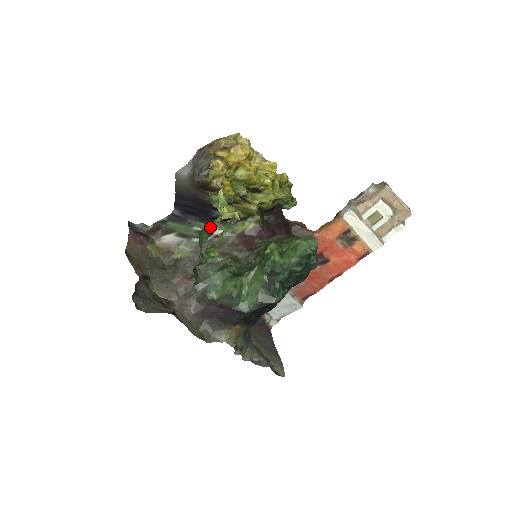
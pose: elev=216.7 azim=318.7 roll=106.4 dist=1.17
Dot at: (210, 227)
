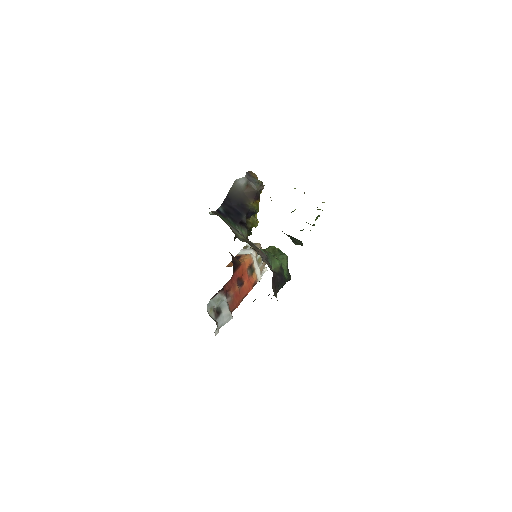
Dot at: (237, 228)
